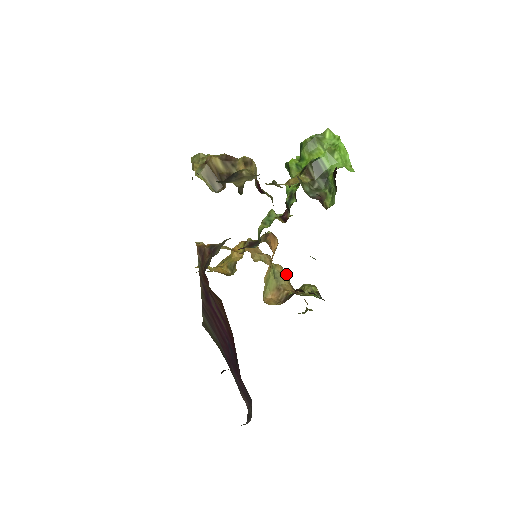
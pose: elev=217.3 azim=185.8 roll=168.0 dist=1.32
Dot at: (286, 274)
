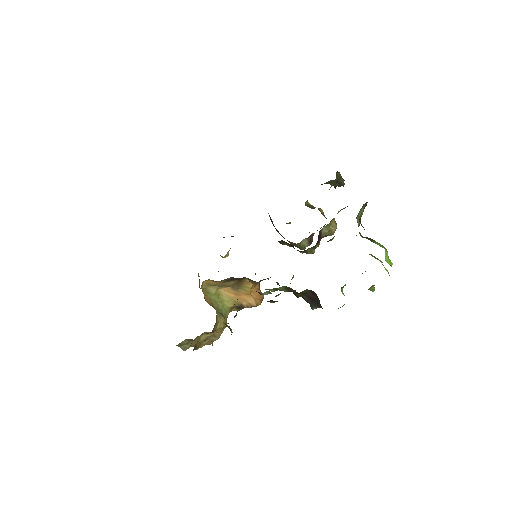
Dot at: (224, 325)
